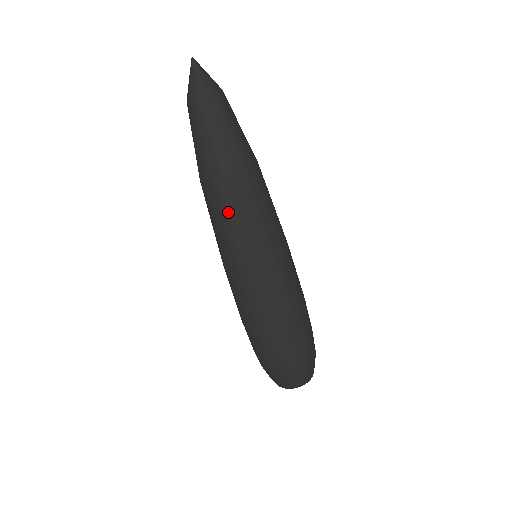
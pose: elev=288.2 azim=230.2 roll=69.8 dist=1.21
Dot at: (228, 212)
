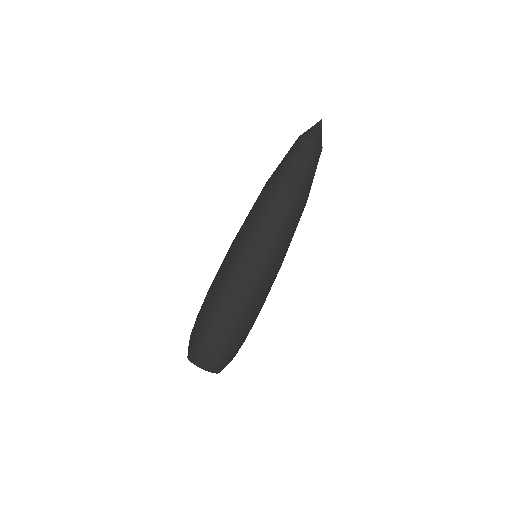
Dot at: (259, 203)
